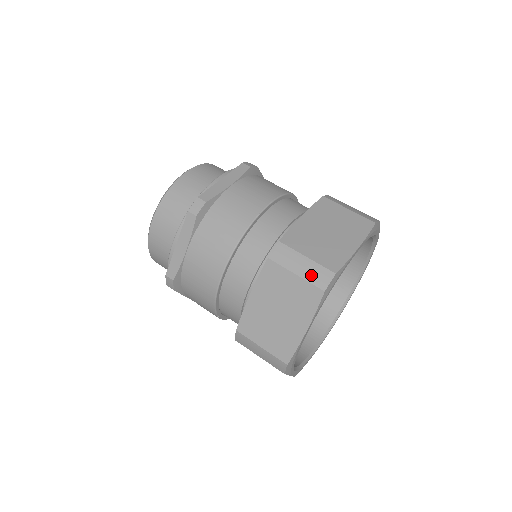
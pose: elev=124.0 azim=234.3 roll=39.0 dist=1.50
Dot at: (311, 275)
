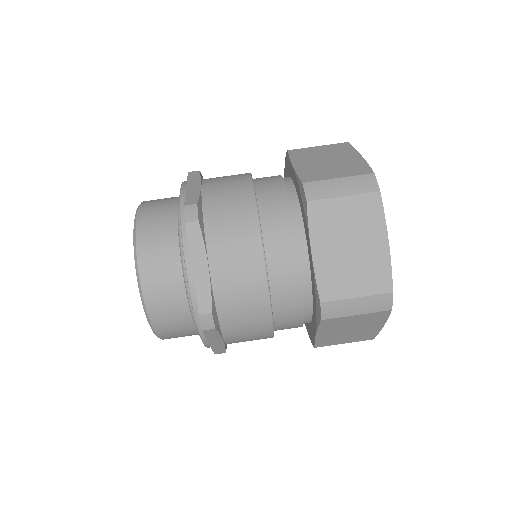
Dot at: (371, 308)
